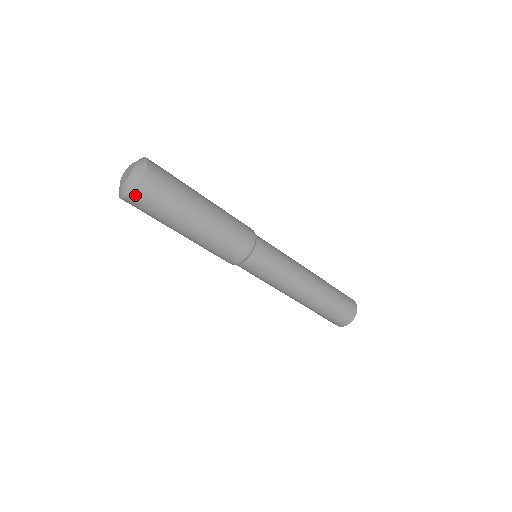
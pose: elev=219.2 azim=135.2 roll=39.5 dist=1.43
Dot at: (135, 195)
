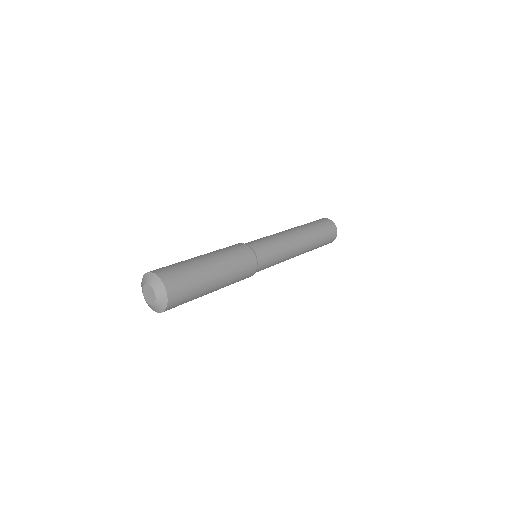
Dot at: occluded
